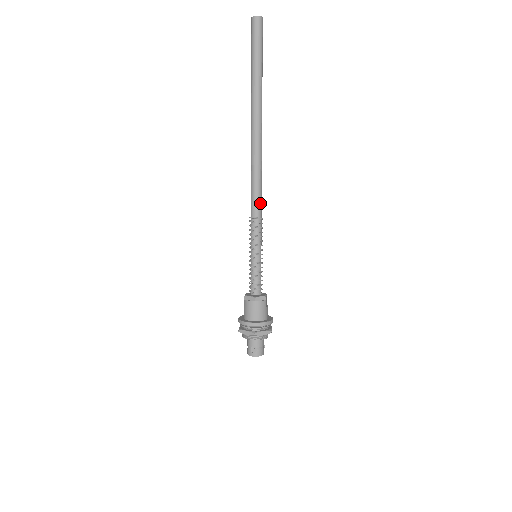
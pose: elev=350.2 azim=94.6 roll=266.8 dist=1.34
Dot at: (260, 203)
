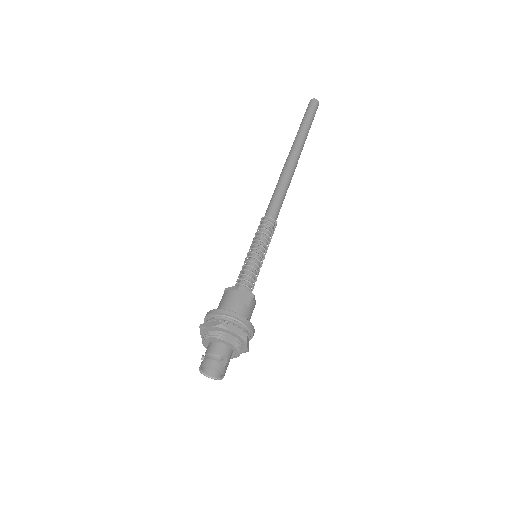
Dot at: (272, 206)
